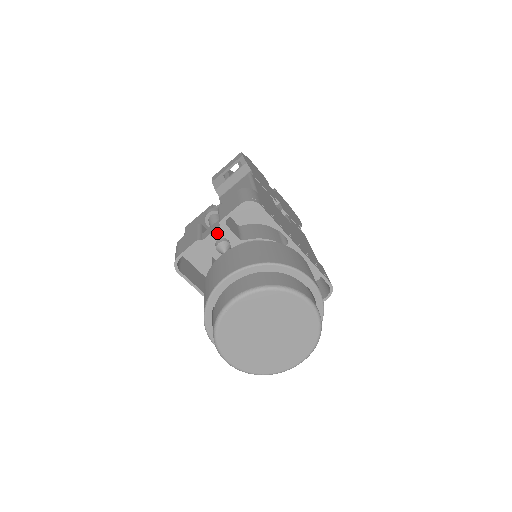
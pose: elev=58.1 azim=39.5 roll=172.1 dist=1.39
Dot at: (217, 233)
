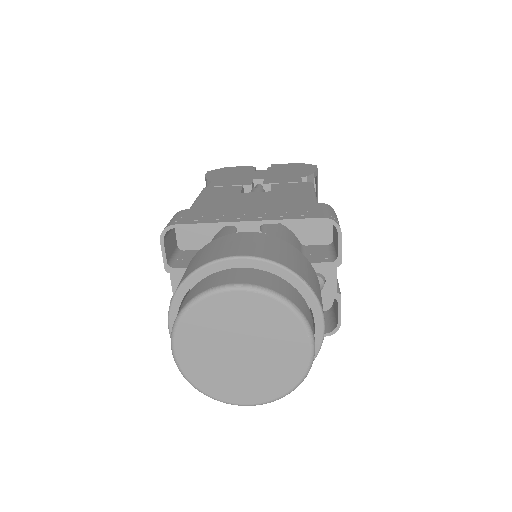
Dot at: (175, 281)
